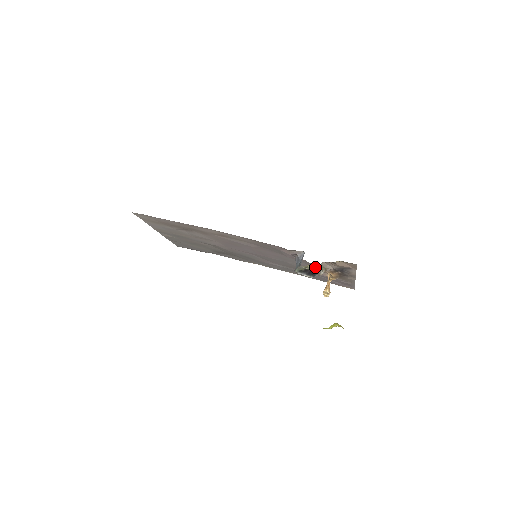
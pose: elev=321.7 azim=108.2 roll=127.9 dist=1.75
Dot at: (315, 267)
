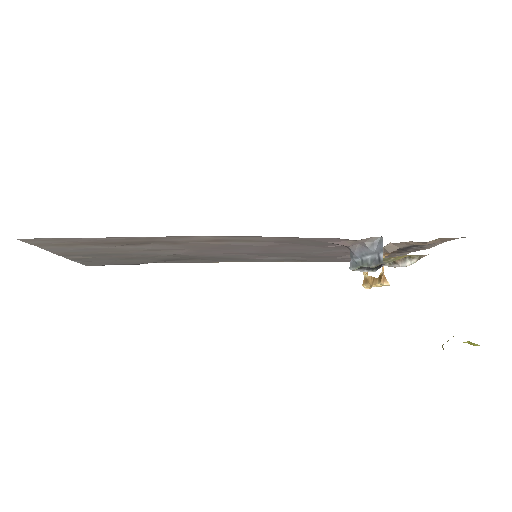
Dot at: (400, 258)
